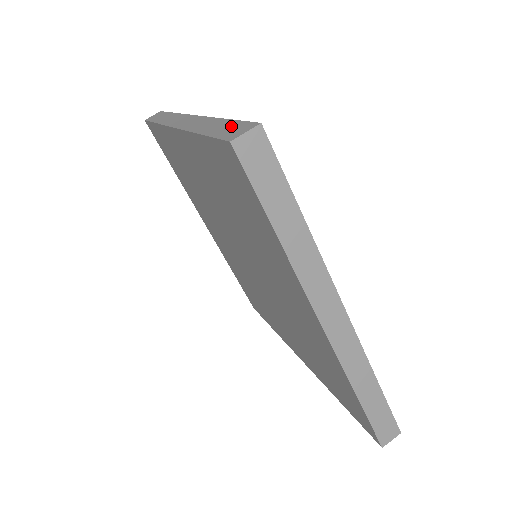
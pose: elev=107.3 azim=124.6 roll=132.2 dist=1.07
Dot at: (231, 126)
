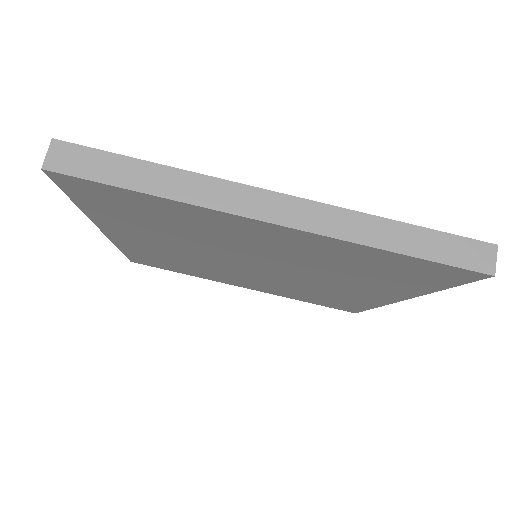
Dot at: occluded
